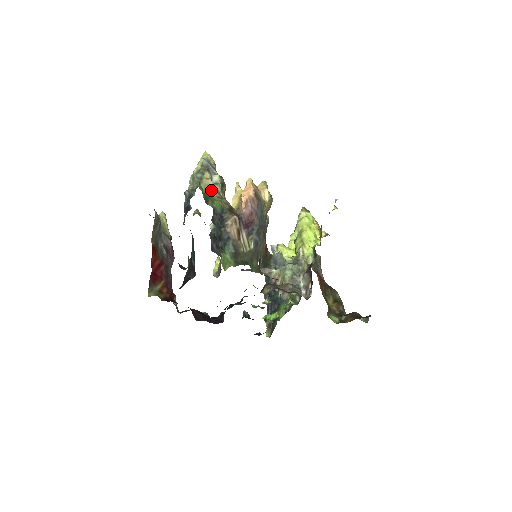
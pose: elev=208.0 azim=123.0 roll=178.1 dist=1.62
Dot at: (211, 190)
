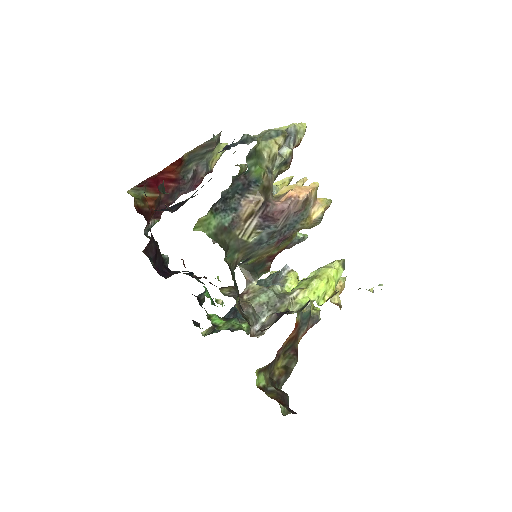
Dot at: (268, 155)
